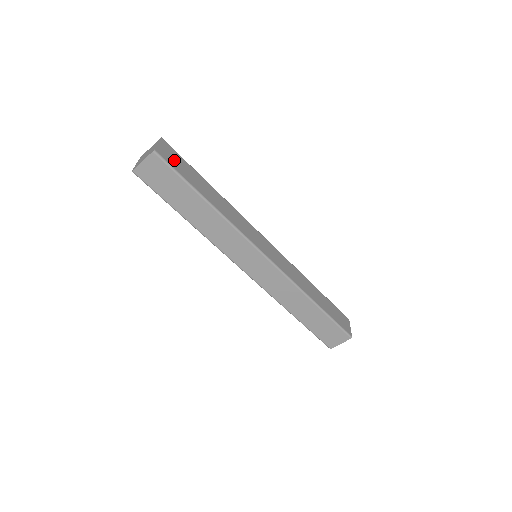
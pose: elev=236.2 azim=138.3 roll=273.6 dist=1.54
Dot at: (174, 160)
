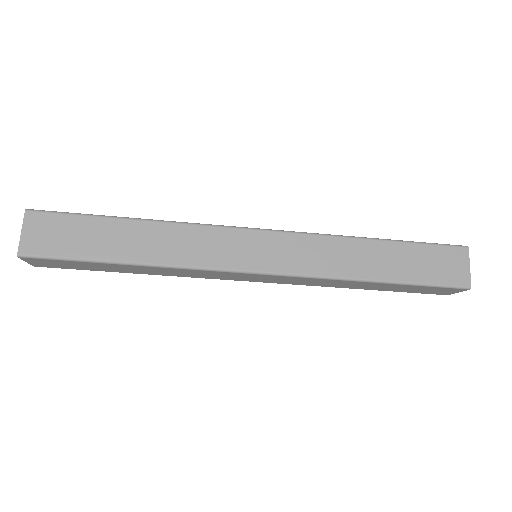
Dot at: (54, 238)
